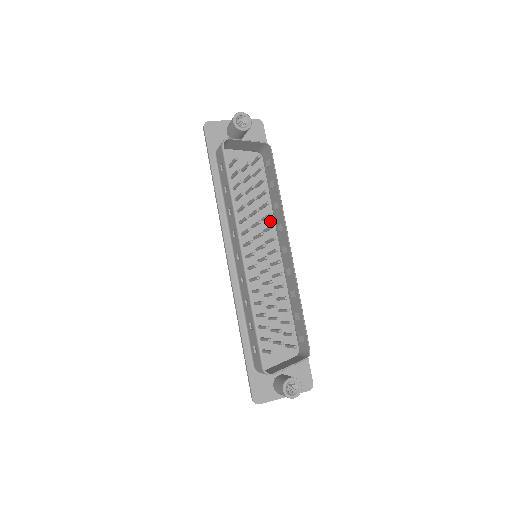
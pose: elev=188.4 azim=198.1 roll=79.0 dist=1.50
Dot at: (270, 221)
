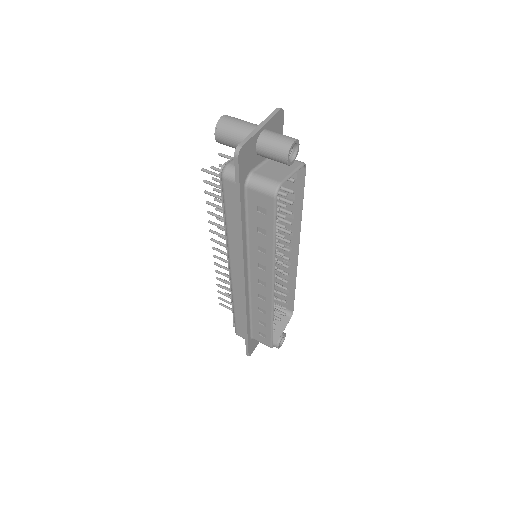
Dot at: occluded
